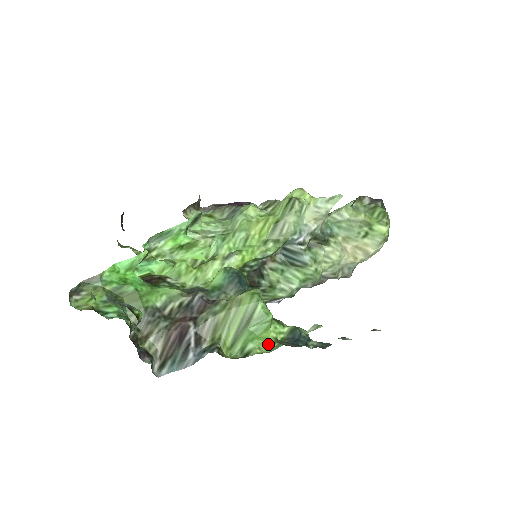
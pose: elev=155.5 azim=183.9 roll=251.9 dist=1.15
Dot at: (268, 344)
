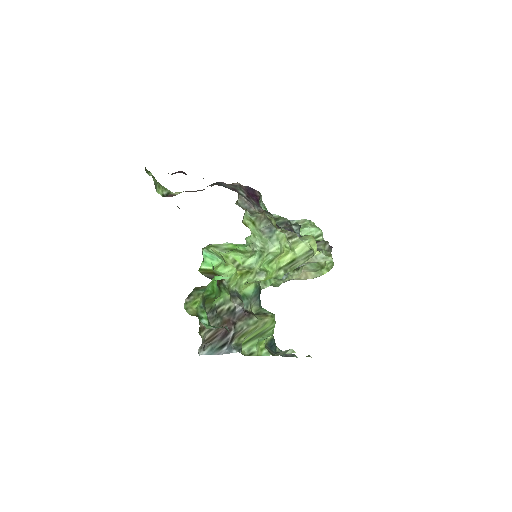
Dot at: (262, 349)
